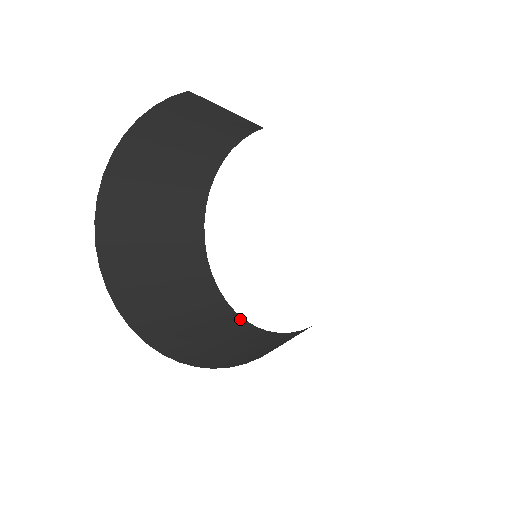
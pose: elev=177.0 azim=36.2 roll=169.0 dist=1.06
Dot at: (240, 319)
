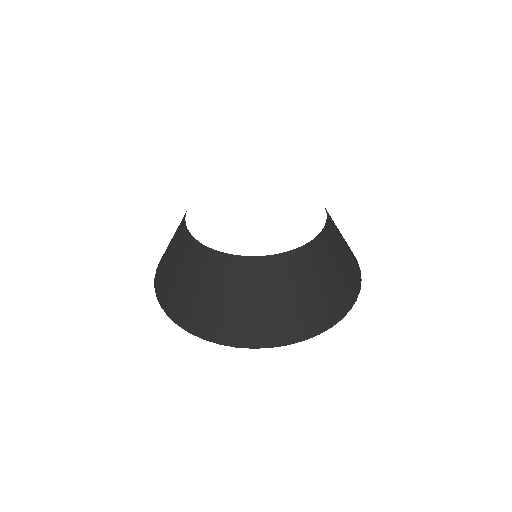
Dot at: (217, 253)
